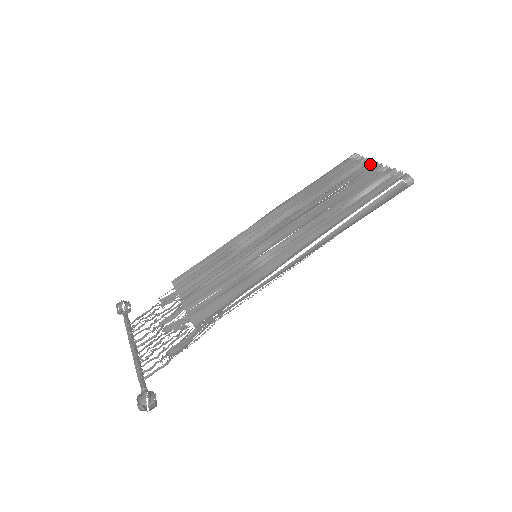
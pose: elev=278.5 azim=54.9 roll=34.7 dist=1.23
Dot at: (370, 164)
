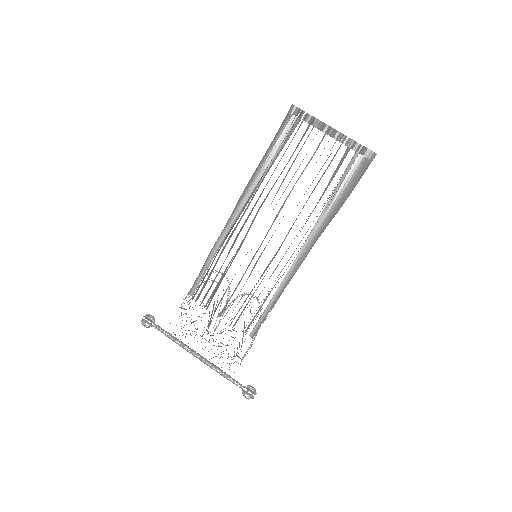
Dot at: (321, 128)
